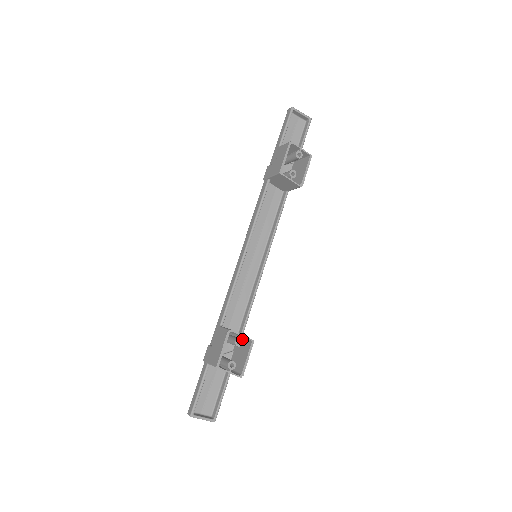
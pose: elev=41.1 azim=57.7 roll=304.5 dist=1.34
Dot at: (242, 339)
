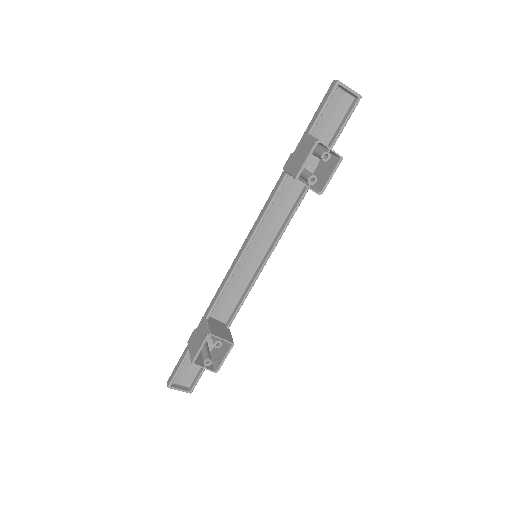
Dot at: occluded
